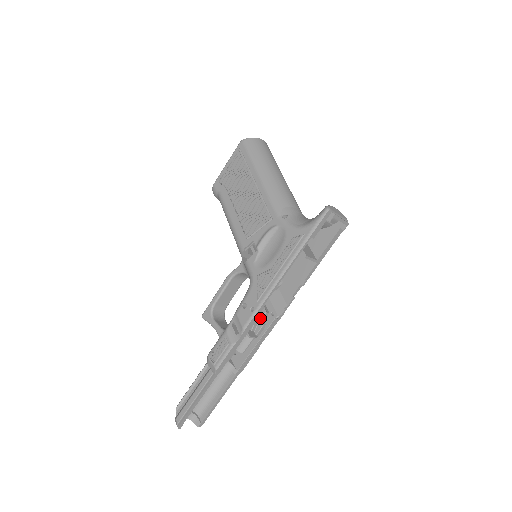
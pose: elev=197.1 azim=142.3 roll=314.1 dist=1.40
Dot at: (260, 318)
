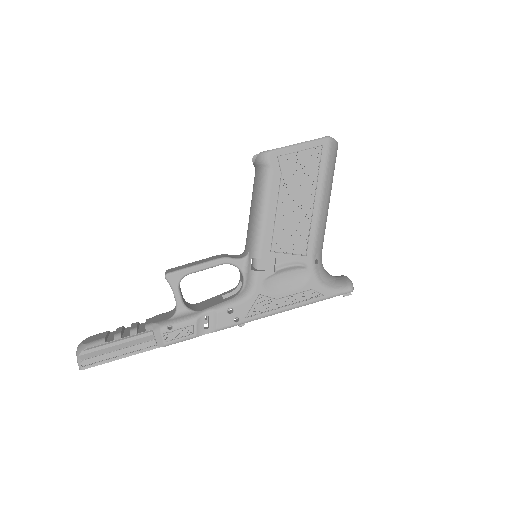
Dot at: occluded
